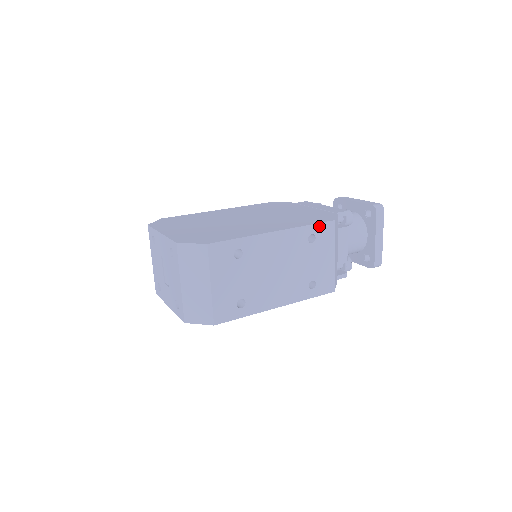
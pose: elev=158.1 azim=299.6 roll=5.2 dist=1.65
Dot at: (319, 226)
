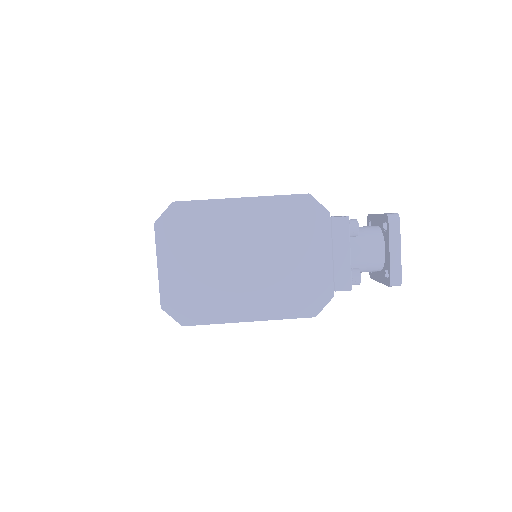
Dot at: (296, 318)
